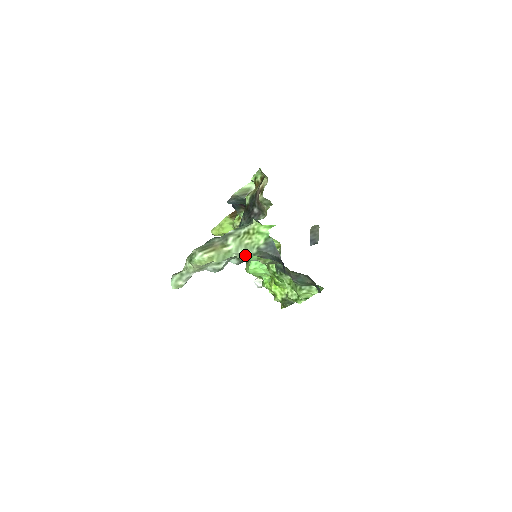
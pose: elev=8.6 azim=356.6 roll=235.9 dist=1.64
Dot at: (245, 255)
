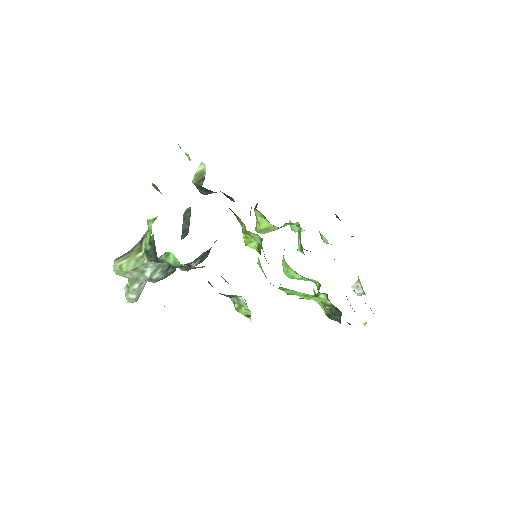
Dot at: (146, 260)
